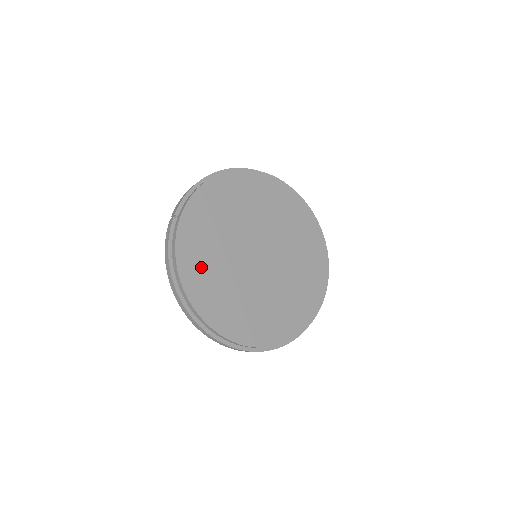
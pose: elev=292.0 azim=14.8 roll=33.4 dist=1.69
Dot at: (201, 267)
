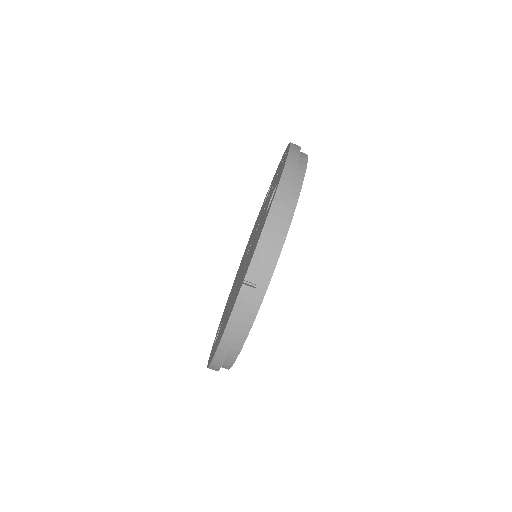
Dot at: occluded
